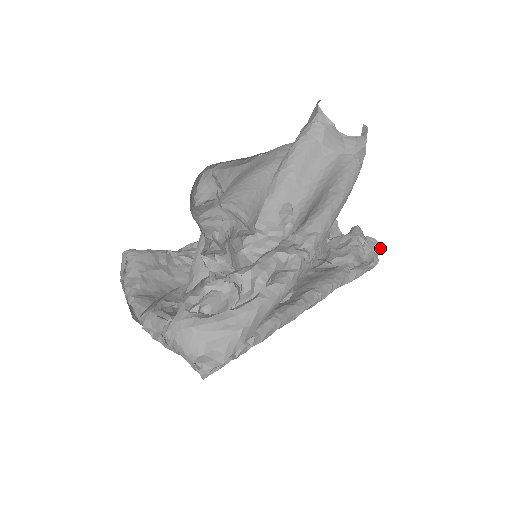
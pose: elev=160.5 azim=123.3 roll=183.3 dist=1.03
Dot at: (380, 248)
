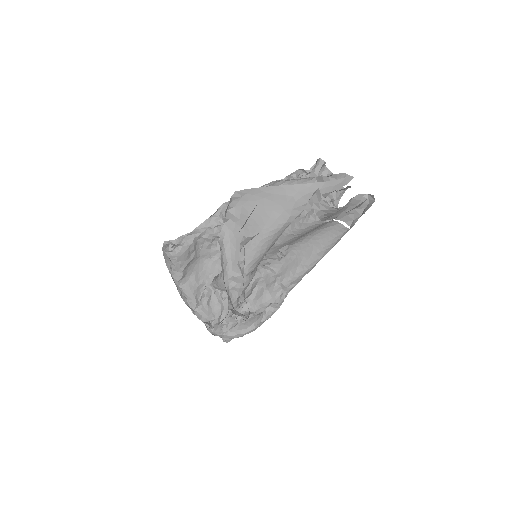
Dot at: occluded
